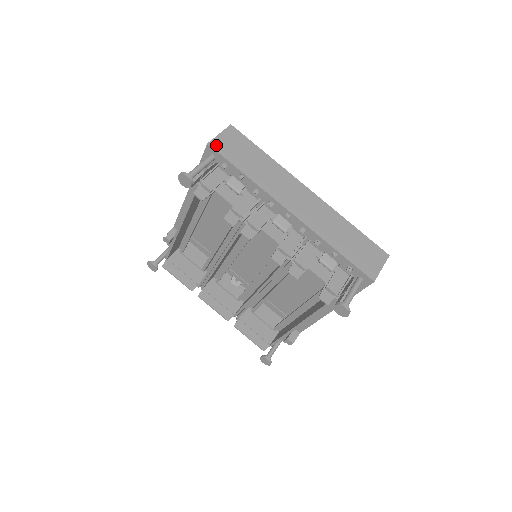
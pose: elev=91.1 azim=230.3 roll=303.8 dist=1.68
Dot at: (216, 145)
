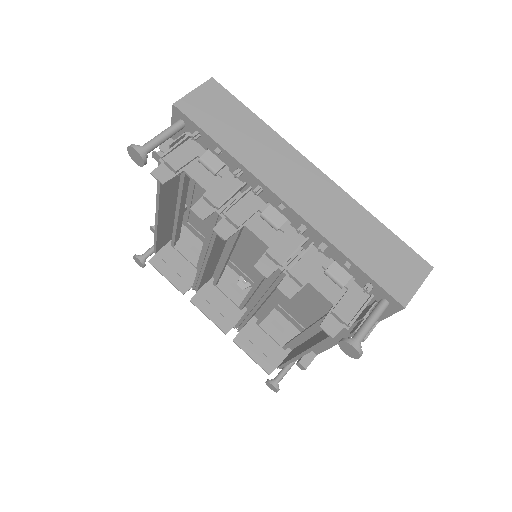
Dot at: (185, 106)
